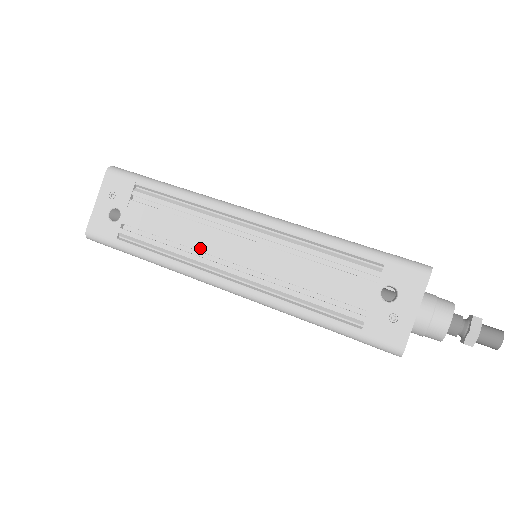
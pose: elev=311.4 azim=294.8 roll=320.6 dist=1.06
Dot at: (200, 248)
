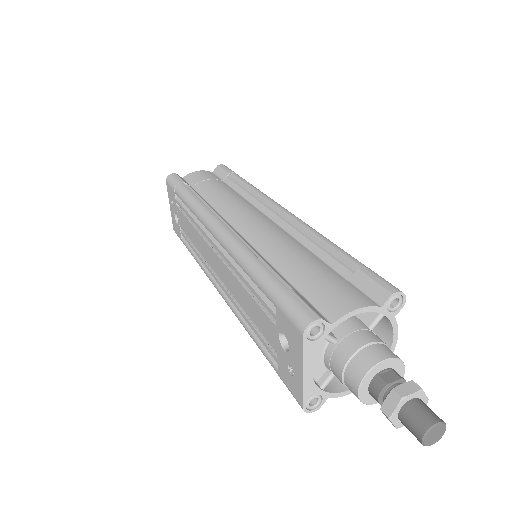
Dot at: (204, 256)
